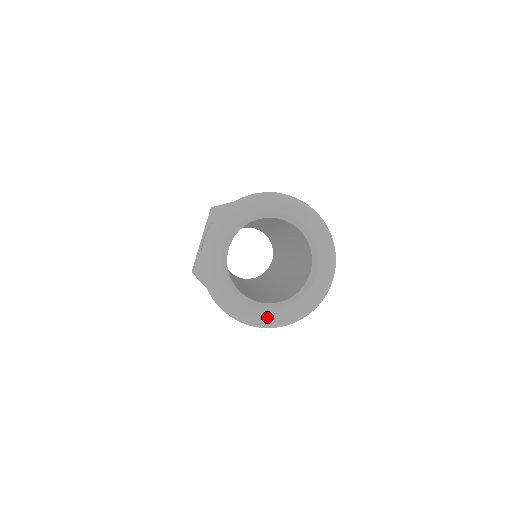
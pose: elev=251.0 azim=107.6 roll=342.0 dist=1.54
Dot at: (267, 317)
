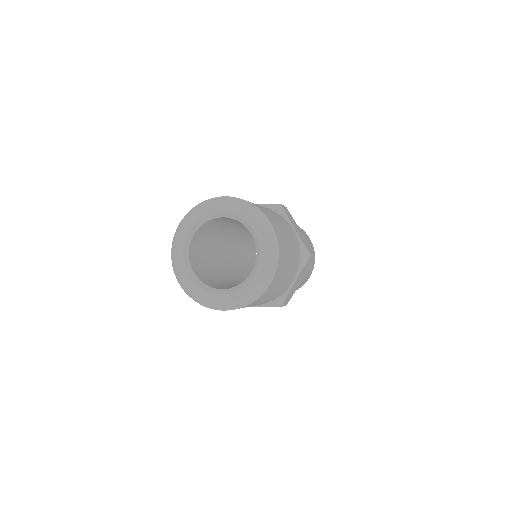
Dot at: (208, 298)
